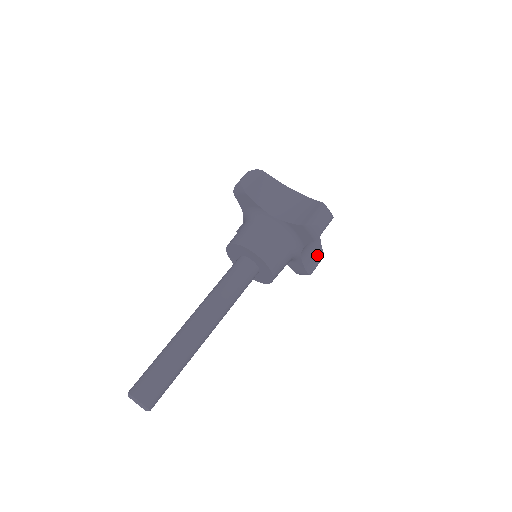
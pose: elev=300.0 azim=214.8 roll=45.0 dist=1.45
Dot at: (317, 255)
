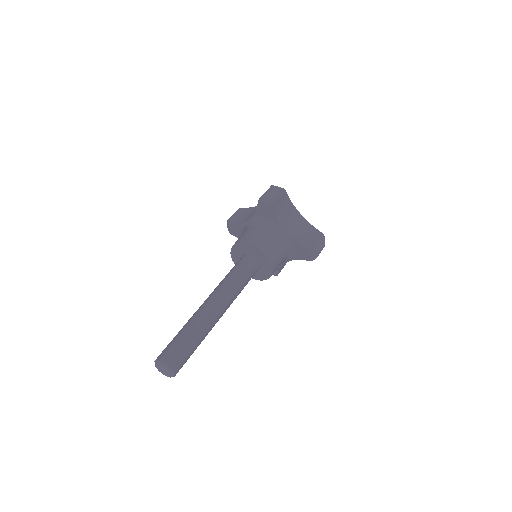
Dot at: occluded
